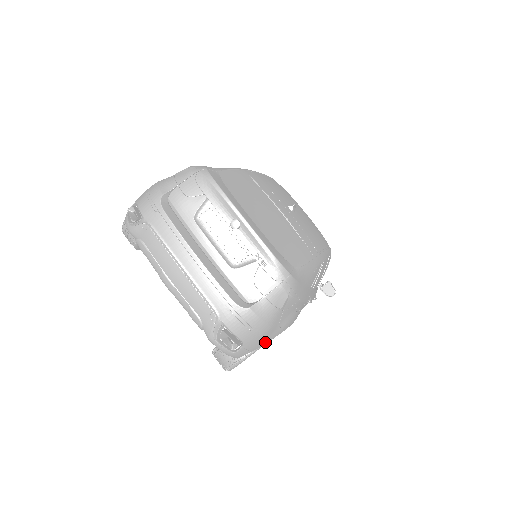
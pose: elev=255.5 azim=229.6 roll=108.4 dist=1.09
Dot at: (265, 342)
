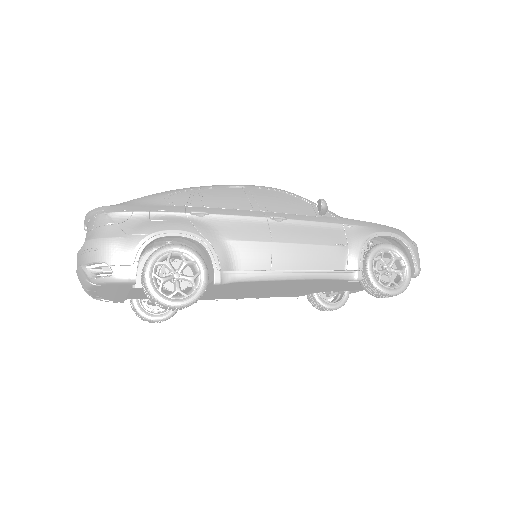
Dot at: (130, 251)
